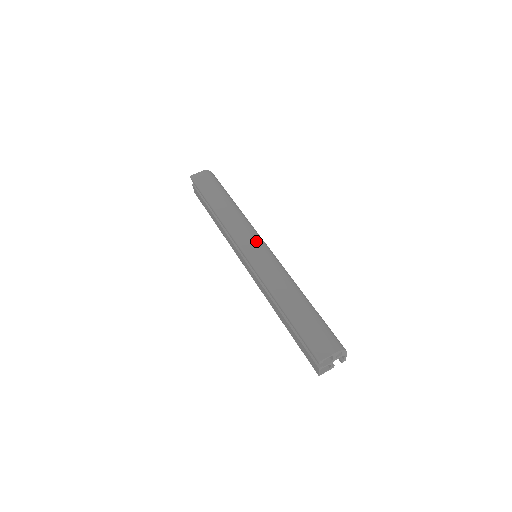
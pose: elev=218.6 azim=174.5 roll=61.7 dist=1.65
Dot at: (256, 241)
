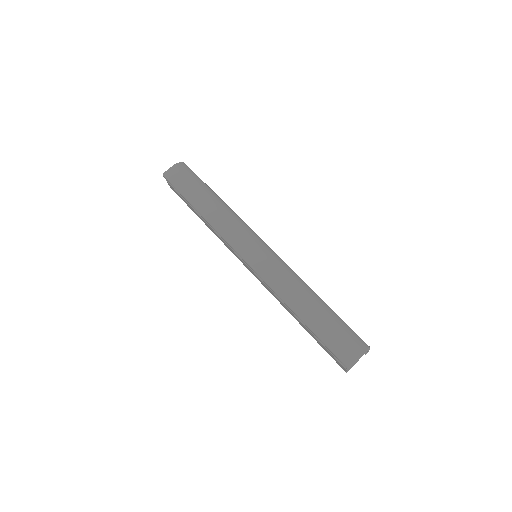
Dot at: (253, 243)
